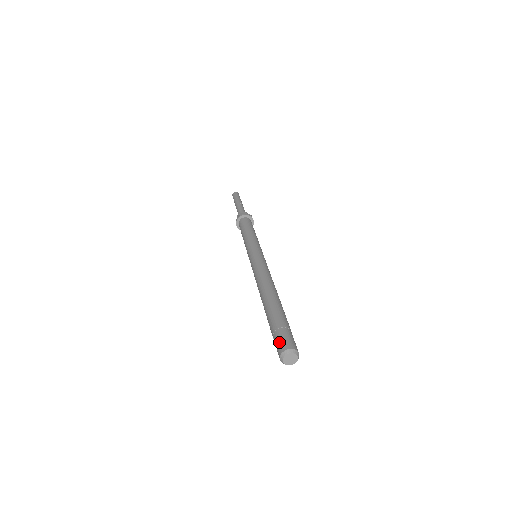
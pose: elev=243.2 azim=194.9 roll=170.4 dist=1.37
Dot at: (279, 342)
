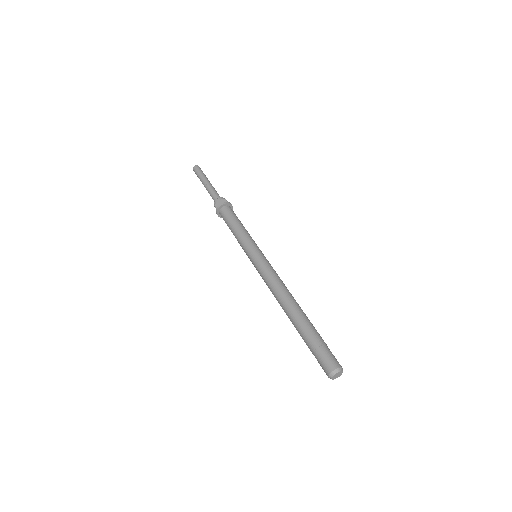
Dot at: (321, 365)
